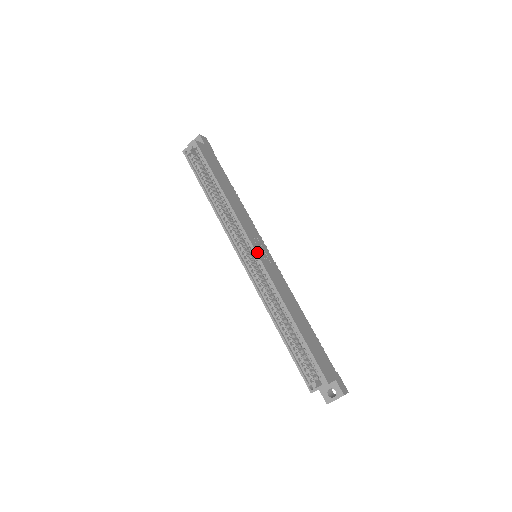
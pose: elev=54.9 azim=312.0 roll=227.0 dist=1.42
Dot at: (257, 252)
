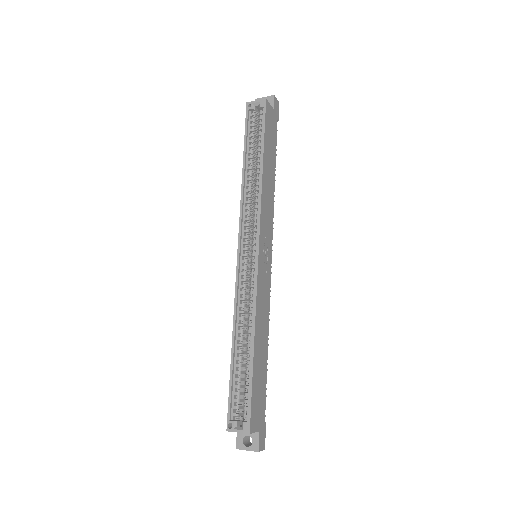
Dot at: (259, 254)
